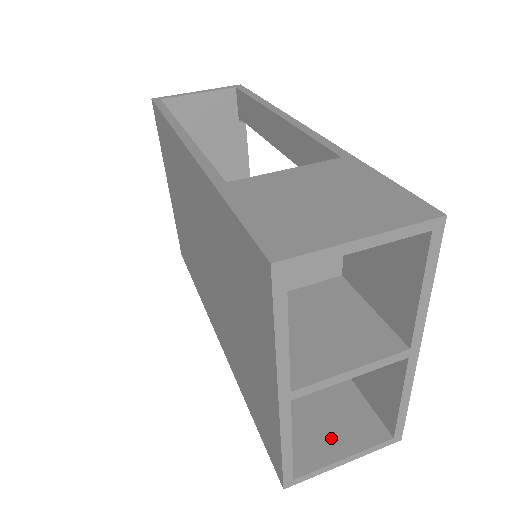
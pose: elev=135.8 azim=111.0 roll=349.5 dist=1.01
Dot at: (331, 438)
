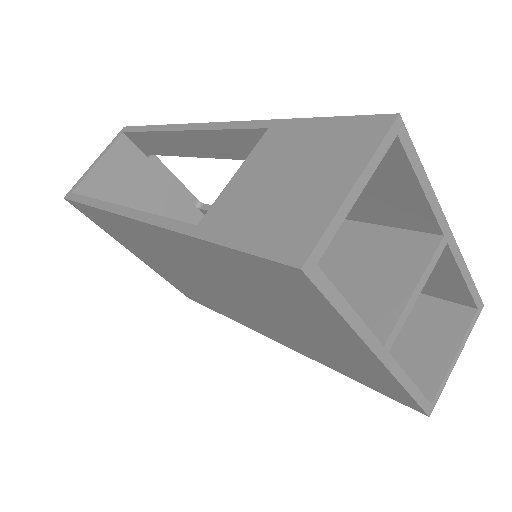
Dot at: (431, 348)
